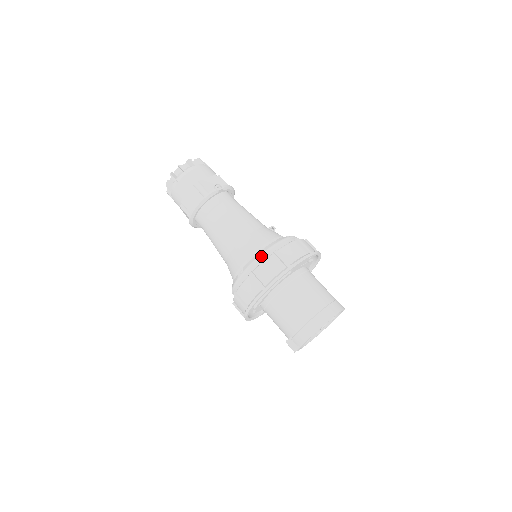
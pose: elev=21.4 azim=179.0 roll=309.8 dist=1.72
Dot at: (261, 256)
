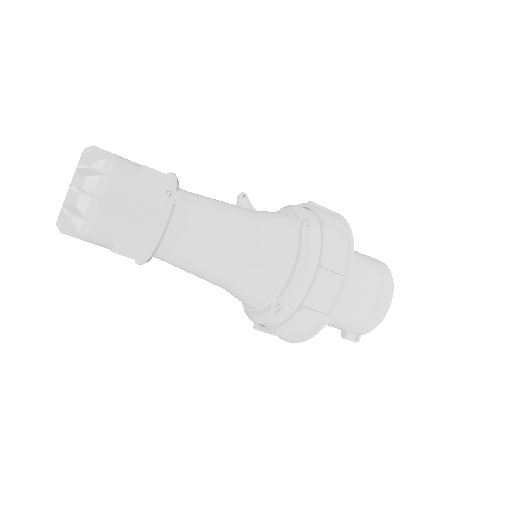
Dot at: (303, 278)
